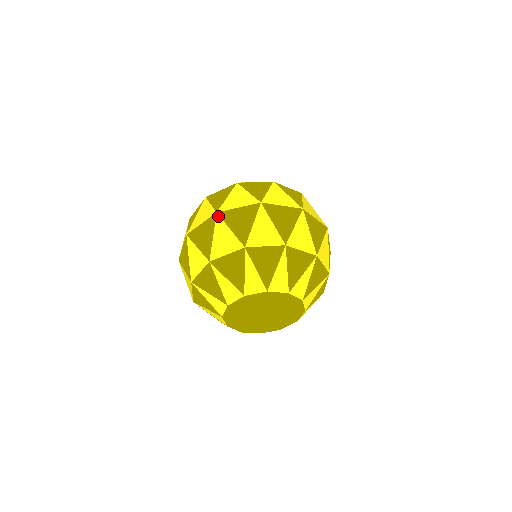
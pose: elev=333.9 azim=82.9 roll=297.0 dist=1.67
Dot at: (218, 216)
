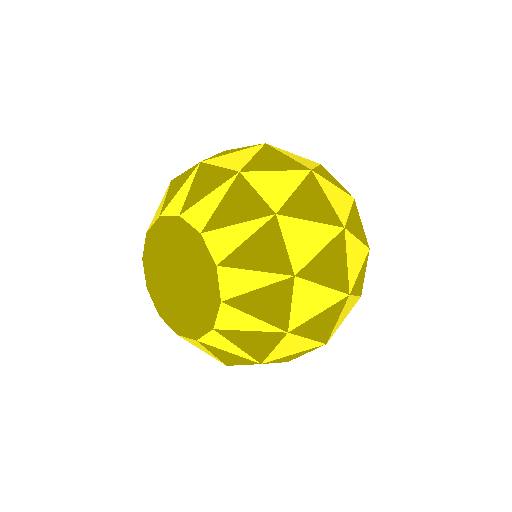
Dot at: occluded
